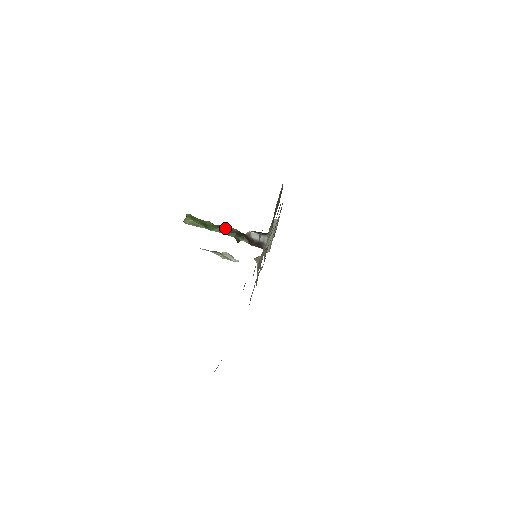
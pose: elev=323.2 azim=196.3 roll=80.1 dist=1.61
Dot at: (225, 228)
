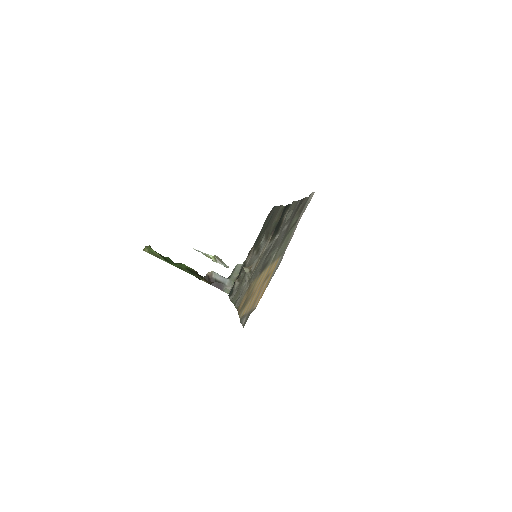
Dot at: (185, 266)
